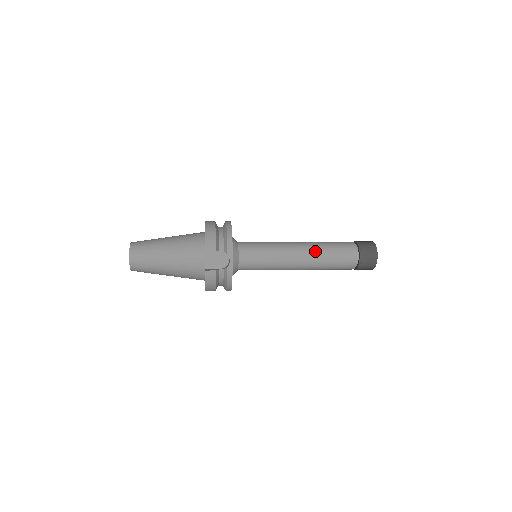
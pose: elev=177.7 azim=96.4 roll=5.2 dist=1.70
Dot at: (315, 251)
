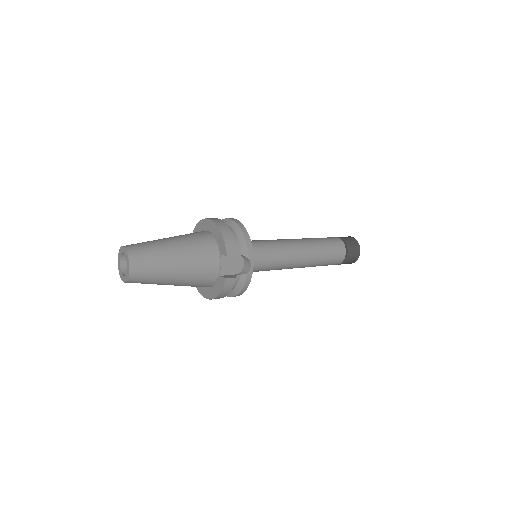
Dot at: (313, 249)
